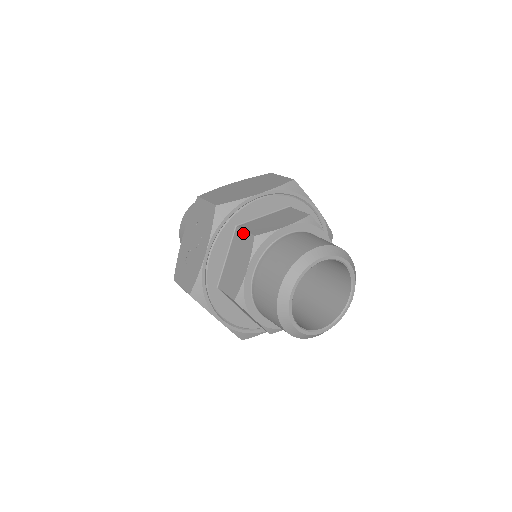
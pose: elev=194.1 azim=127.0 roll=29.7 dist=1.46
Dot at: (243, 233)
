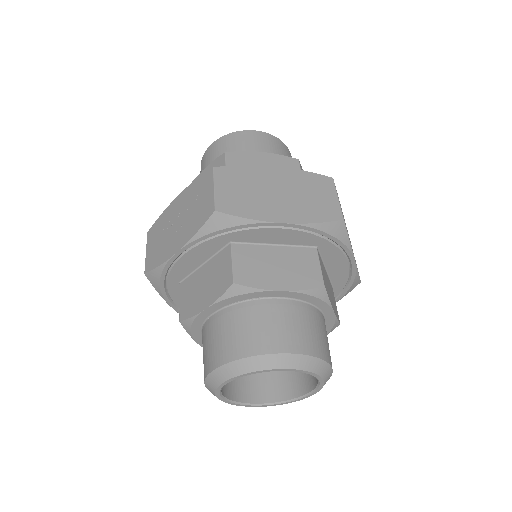
Dot at: (229, 262)
